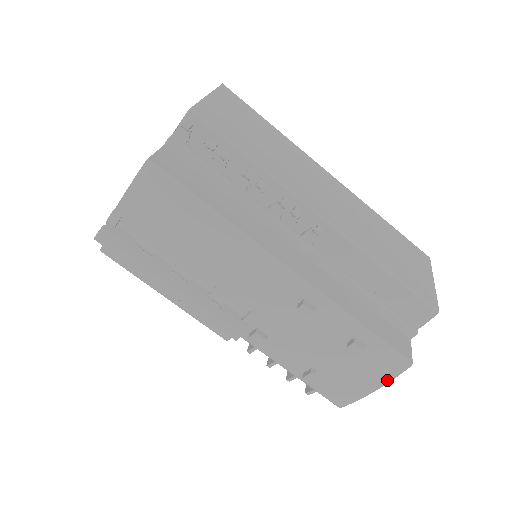
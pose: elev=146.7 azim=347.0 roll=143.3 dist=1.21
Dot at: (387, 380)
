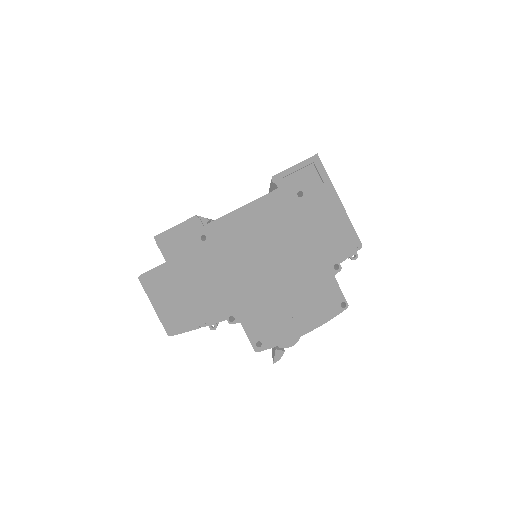
Dot at: occluded
